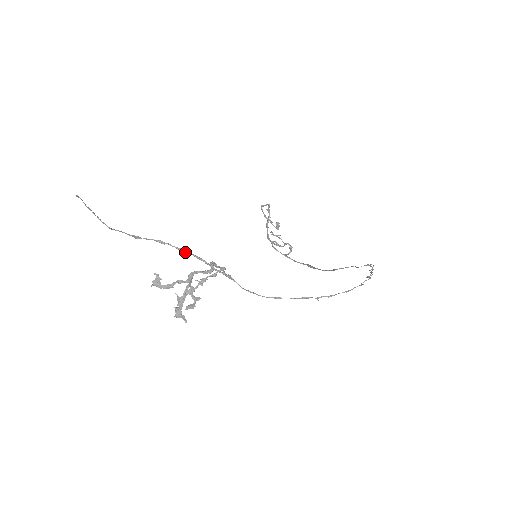
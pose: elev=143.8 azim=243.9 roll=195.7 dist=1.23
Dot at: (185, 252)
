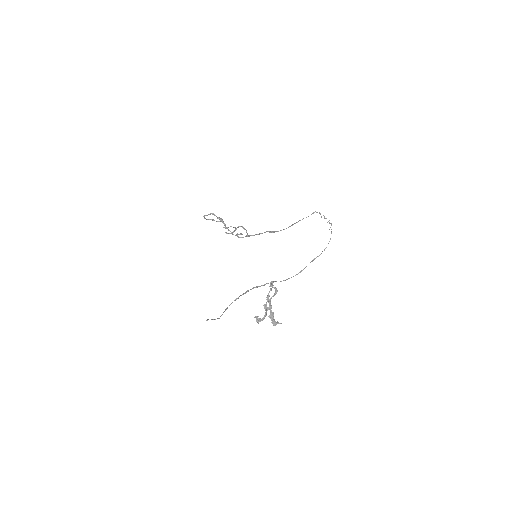
Dot at: occluded
